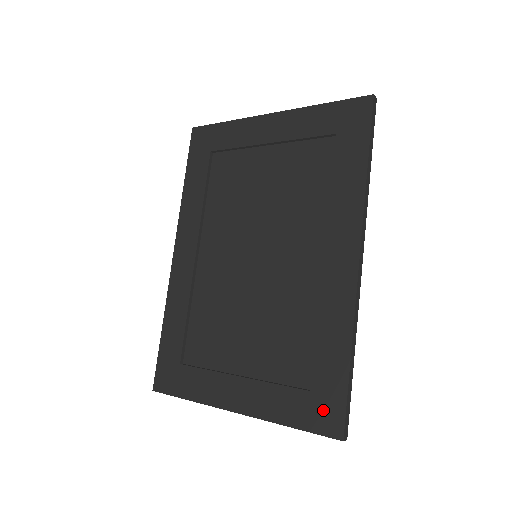
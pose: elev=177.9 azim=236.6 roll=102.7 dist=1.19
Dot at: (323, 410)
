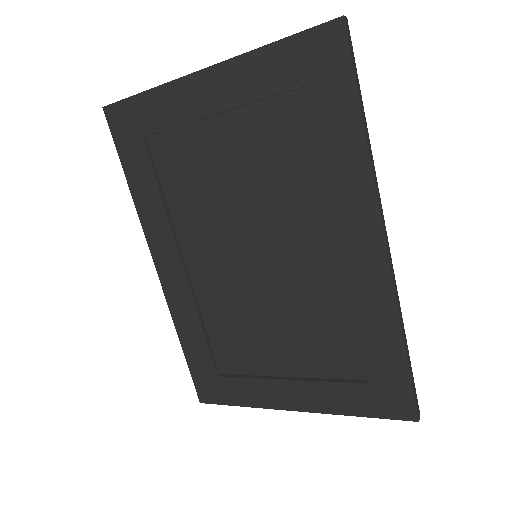
Dot at: (389, 399)
